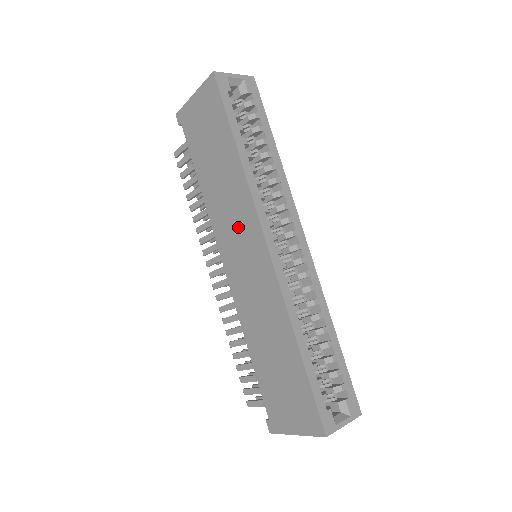
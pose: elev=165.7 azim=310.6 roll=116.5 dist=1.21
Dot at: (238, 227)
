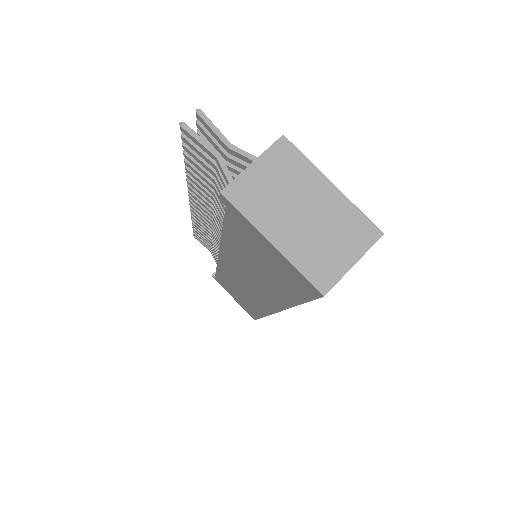
Dot at: (253, 285)
